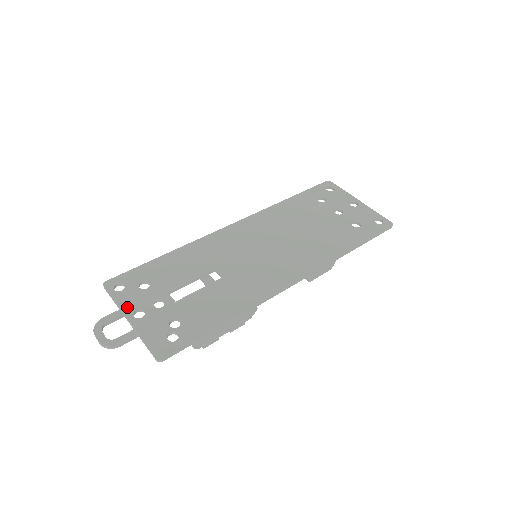
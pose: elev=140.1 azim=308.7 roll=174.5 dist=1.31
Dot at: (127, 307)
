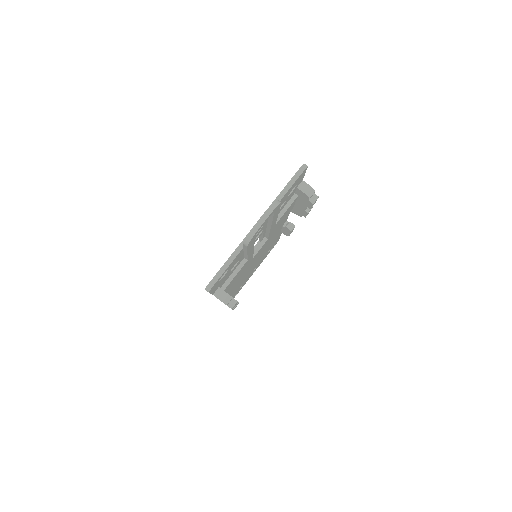
Dot at: (243, 241)
